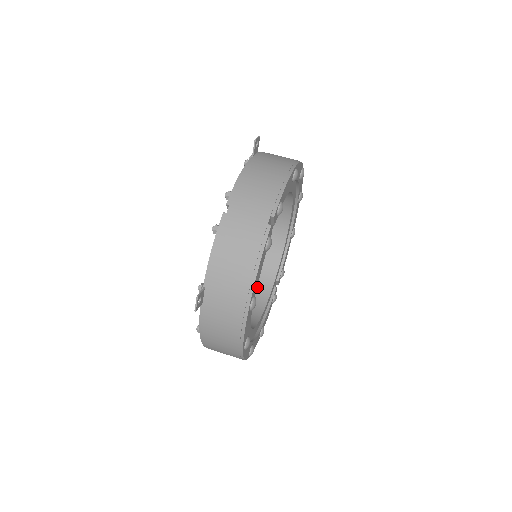
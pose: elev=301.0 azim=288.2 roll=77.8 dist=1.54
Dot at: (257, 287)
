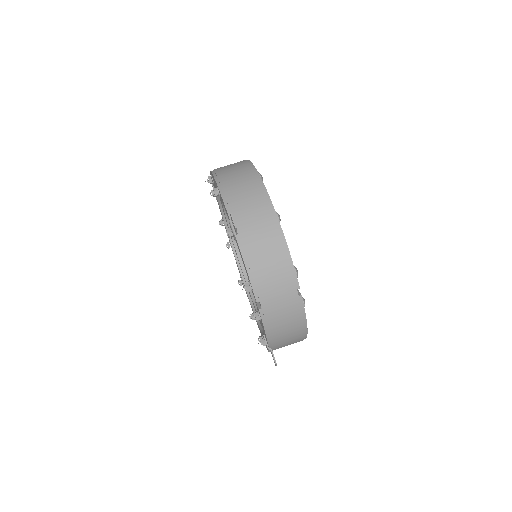
Dot at: occluded
